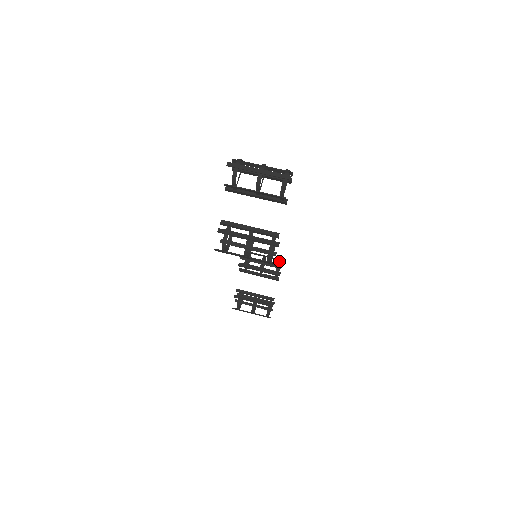
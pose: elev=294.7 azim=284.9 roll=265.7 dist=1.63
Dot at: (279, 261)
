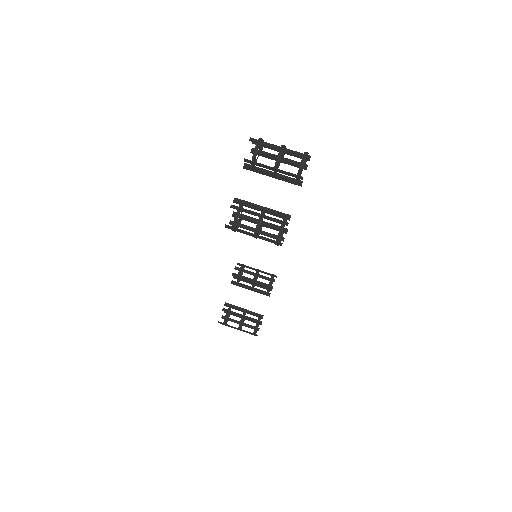
Dot at: (273, 275)
